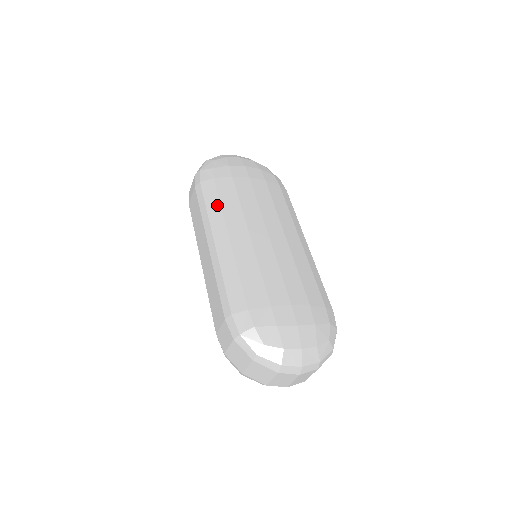
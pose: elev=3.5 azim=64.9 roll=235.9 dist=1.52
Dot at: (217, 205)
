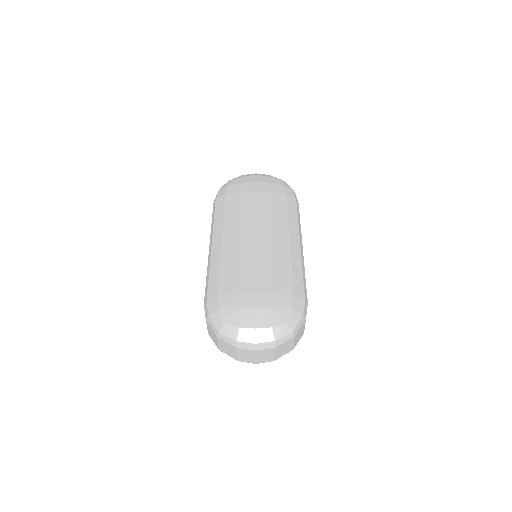
Dot at: (221, 216)
